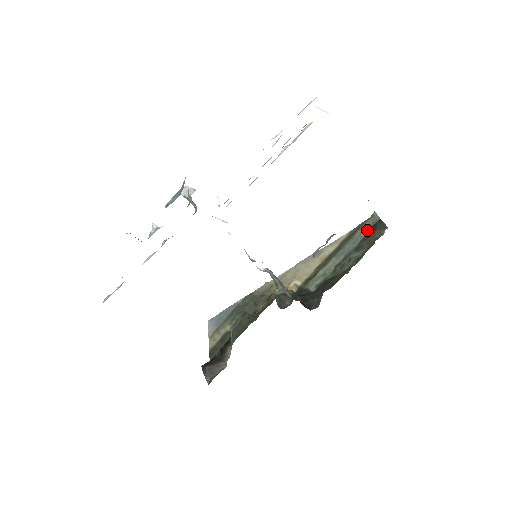
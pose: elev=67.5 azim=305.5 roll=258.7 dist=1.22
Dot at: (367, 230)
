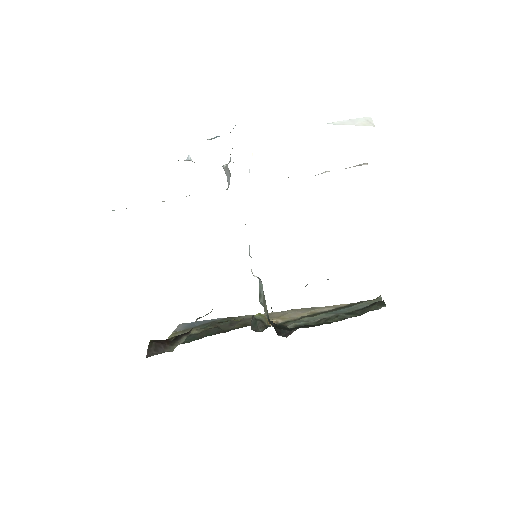
Dot at: (366, 305)
